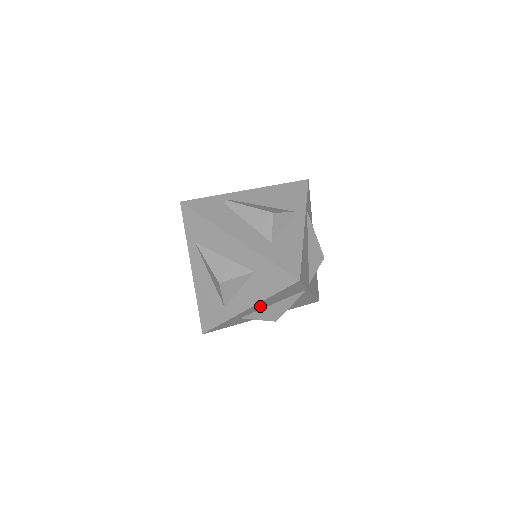
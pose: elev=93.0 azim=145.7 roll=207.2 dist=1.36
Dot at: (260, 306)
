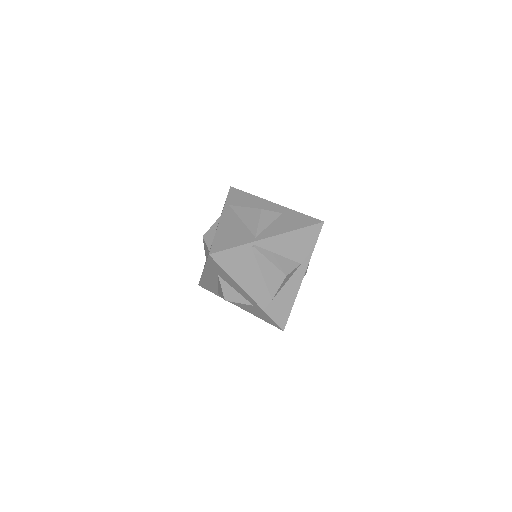
Dot at: (253, 283)
